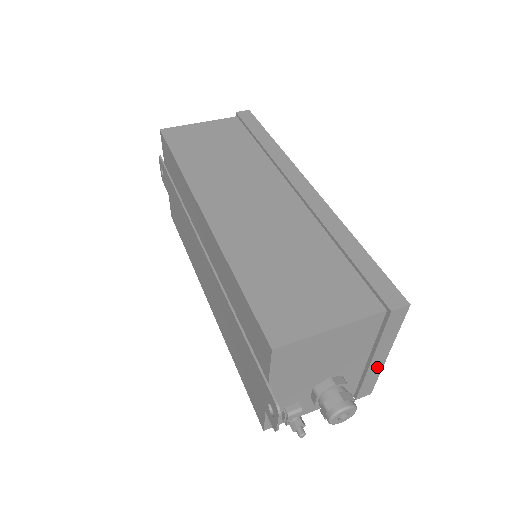
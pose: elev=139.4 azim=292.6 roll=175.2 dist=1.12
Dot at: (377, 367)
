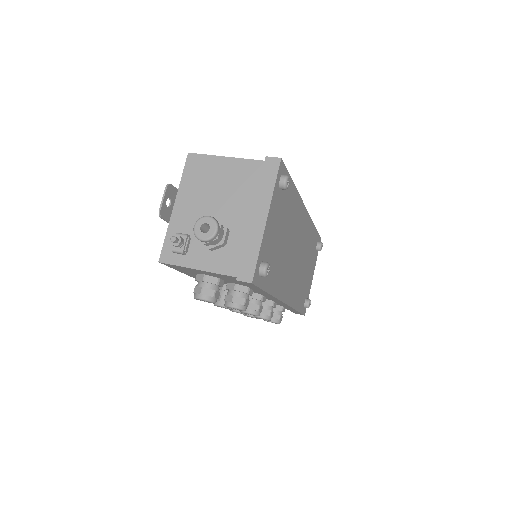
Dot at: (257, 233)
